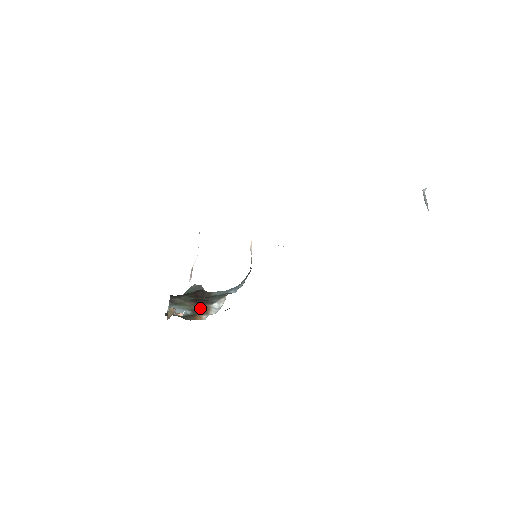
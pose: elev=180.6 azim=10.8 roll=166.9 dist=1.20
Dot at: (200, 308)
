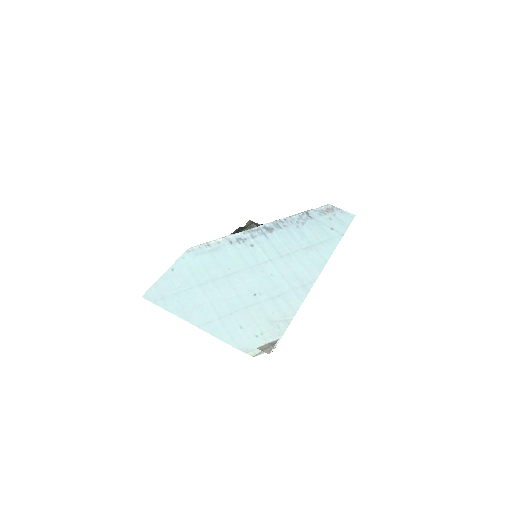
Dot at: occluded
